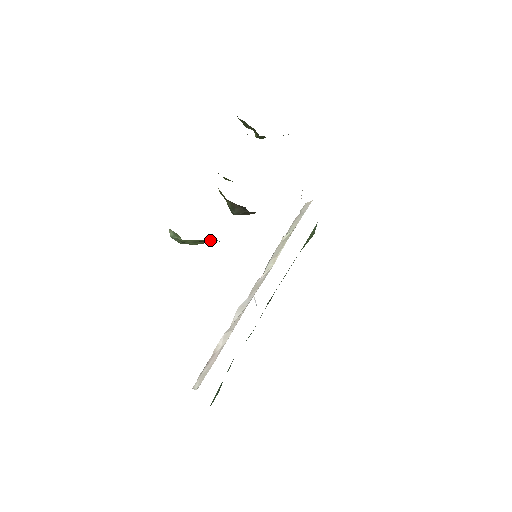
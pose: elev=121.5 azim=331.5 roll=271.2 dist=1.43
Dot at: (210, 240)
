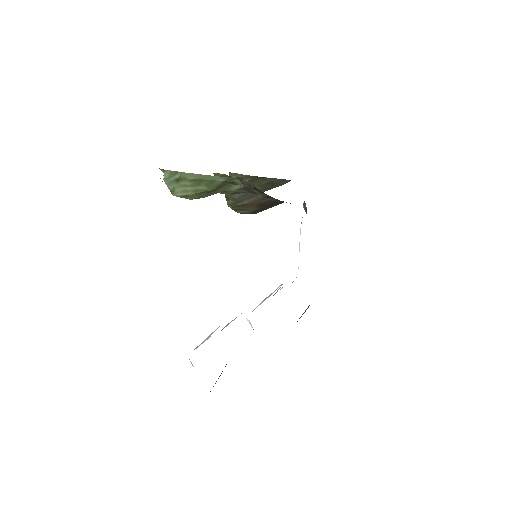
Dot at: (215, 178)
